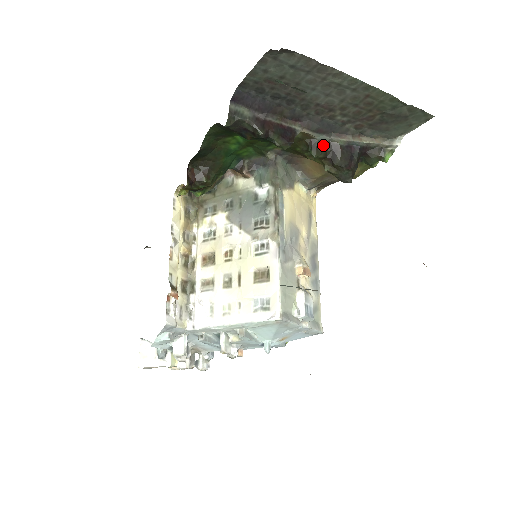
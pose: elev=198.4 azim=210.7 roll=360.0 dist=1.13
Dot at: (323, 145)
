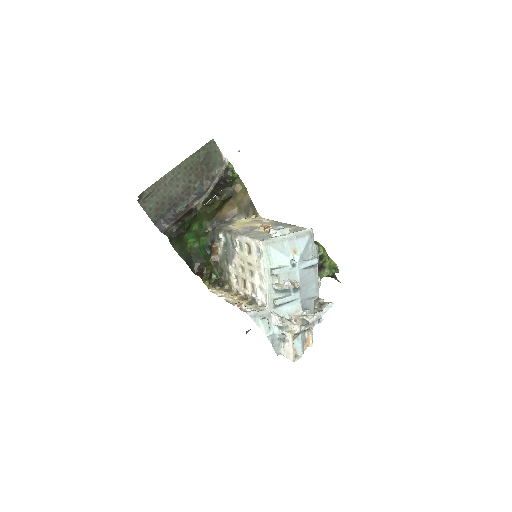
Dot at: (208, 198)
